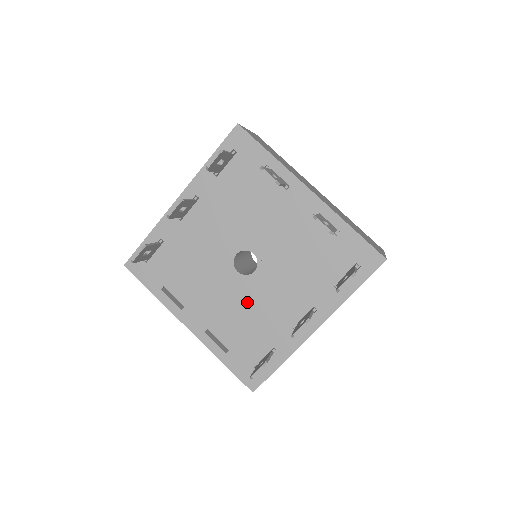
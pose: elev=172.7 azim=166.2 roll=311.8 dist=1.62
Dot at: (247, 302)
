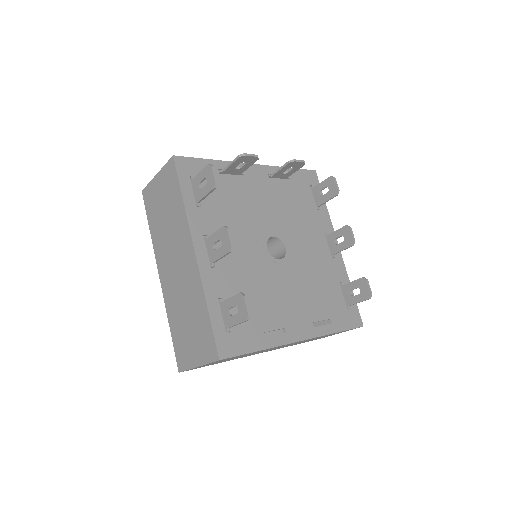
Dot at: (303, 273)
